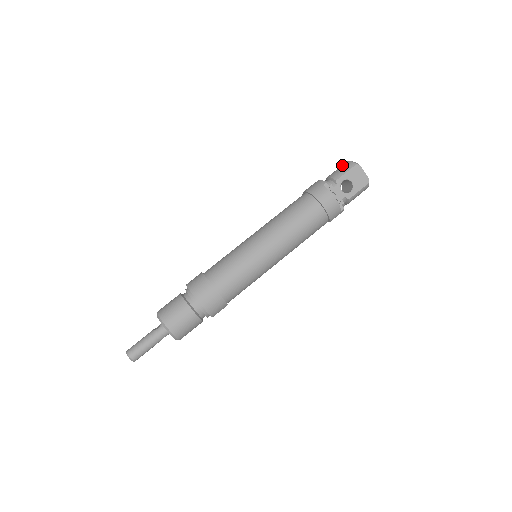
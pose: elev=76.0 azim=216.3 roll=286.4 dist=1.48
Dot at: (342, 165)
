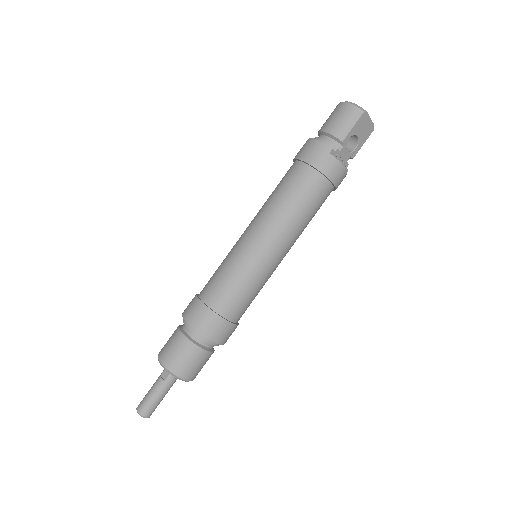
Dot at: (342, 111)
